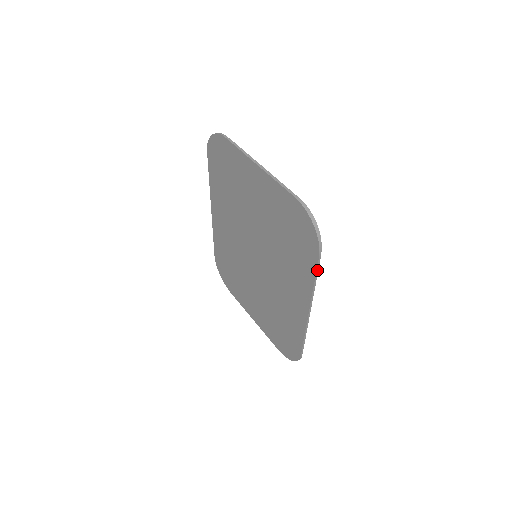
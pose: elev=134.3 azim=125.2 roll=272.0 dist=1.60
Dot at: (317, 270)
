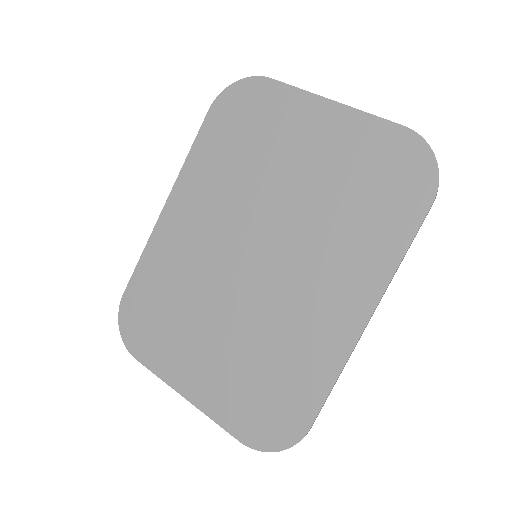
Dot at: (417, 231)
